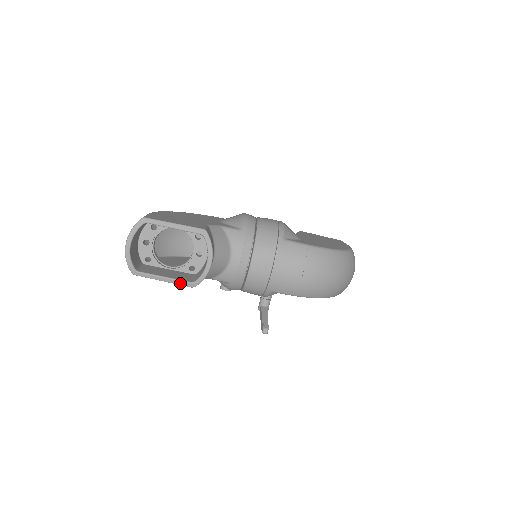
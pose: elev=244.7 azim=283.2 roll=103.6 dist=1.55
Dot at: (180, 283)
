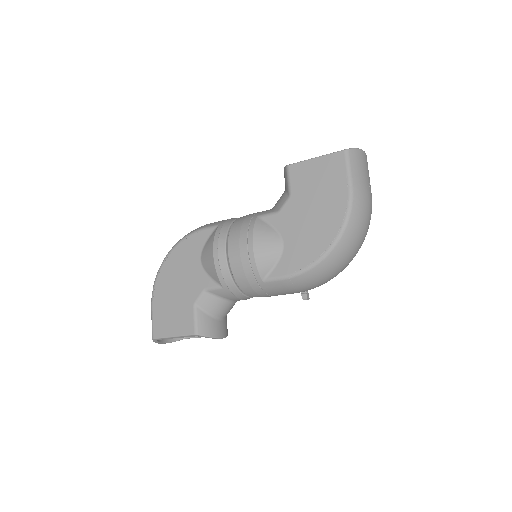
Dot at: occluded
